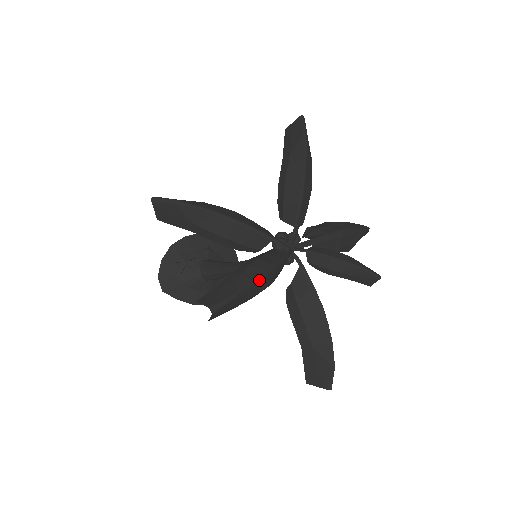
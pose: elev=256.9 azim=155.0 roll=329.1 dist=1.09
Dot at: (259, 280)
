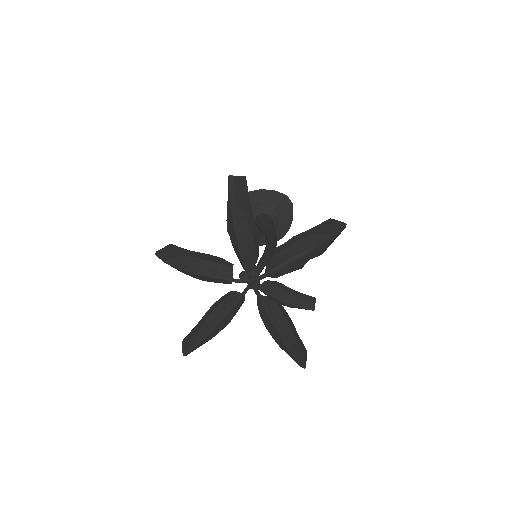
Dot at: (209, 334)
